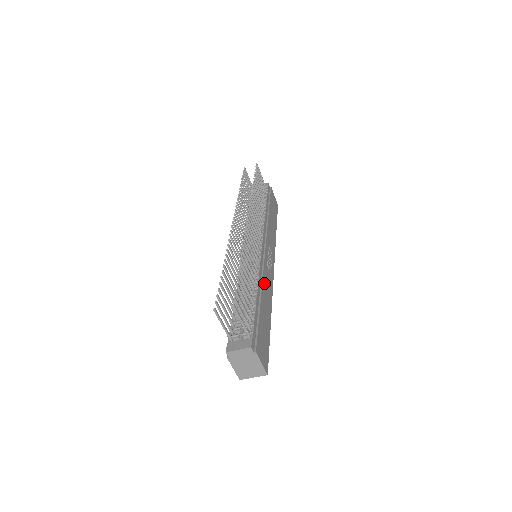
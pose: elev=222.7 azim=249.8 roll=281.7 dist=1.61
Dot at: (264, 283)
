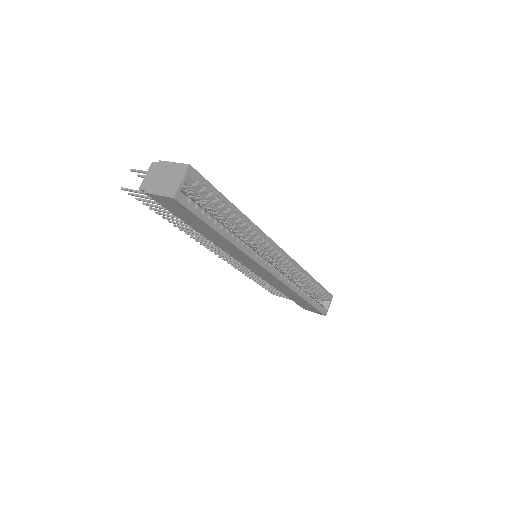
Dot at: occluded
